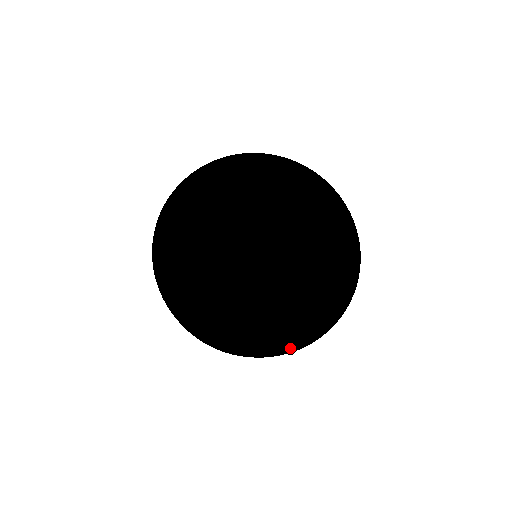
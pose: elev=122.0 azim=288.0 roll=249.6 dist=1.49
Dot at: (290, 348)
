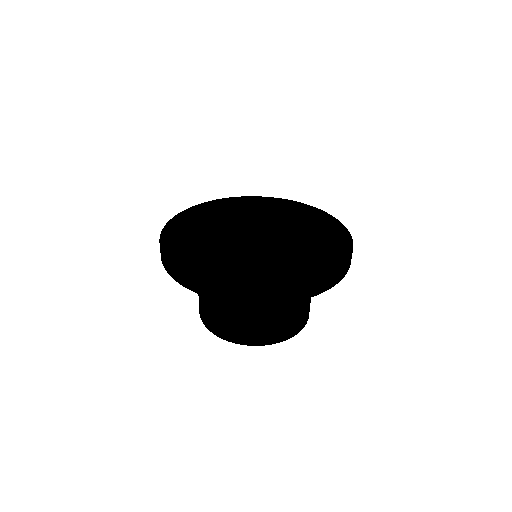
Dot at: (294, 284)
